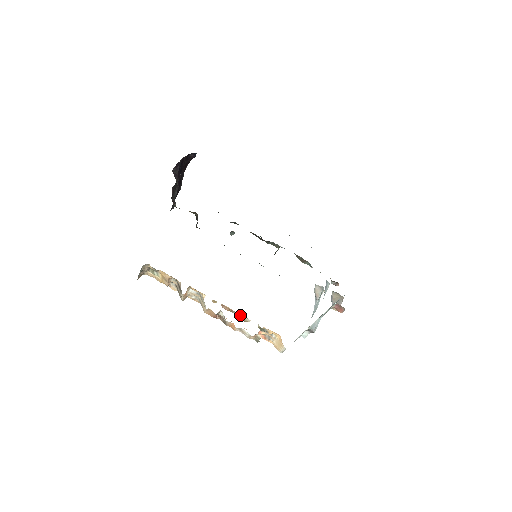
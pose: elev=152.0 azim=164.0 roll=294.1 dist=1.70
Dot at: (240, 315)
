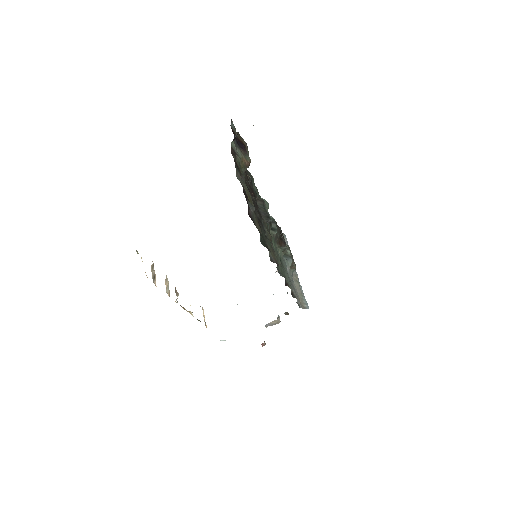
Dot at: occluded
